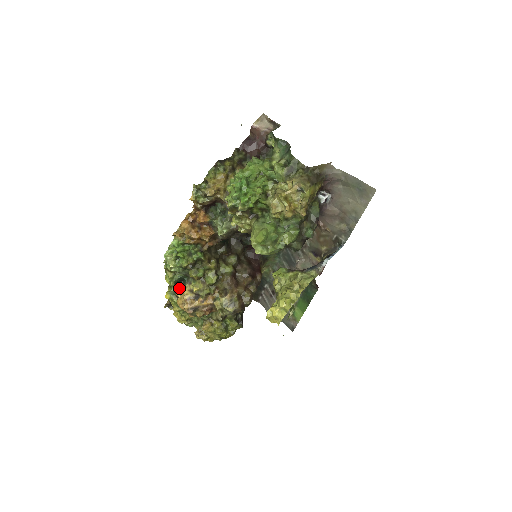
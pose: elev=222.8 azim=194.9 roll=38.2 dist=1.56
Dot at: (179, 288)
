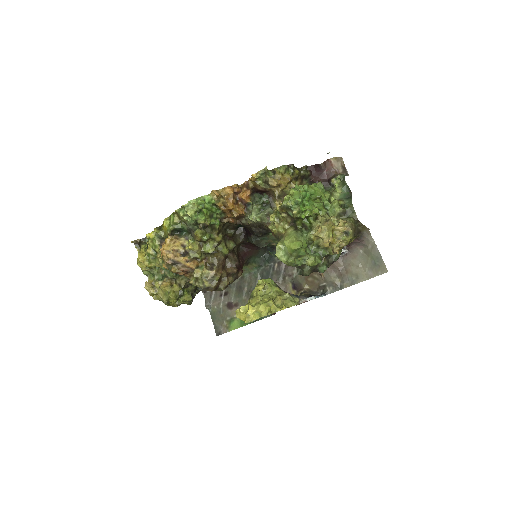
Dot at: (172, 236)
